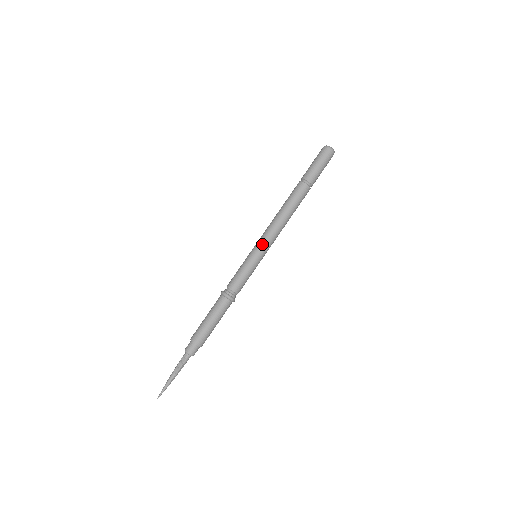
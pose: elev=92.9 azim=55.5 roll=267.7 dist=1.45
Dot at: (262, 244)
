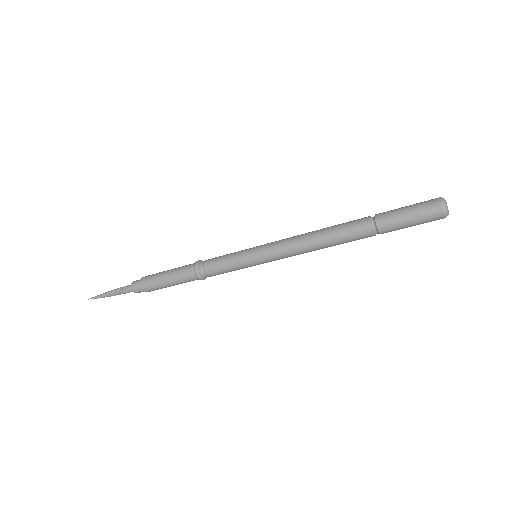
Dot at: (267, 249)
